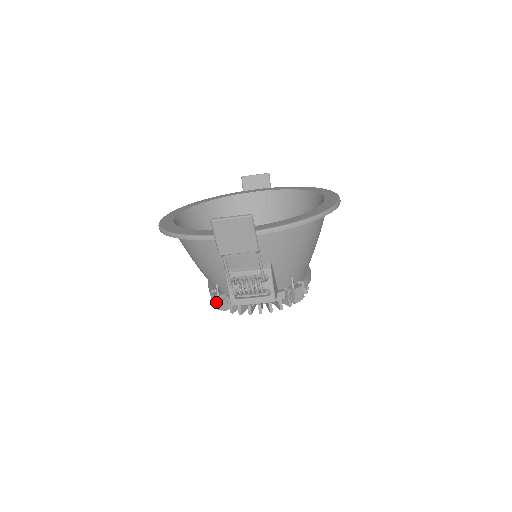
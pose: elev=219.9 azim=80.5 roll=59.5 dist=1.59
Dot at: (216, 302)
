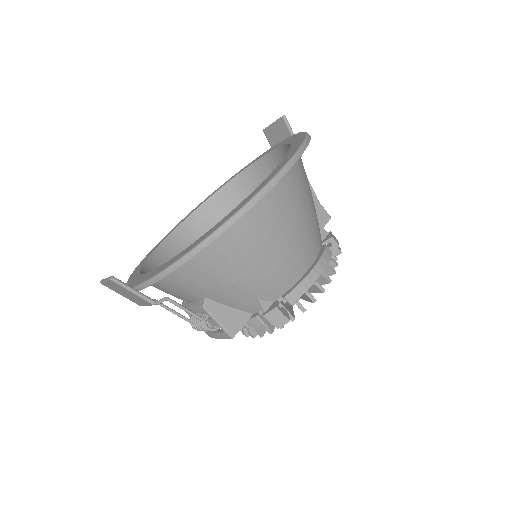
Dot at: occluded
